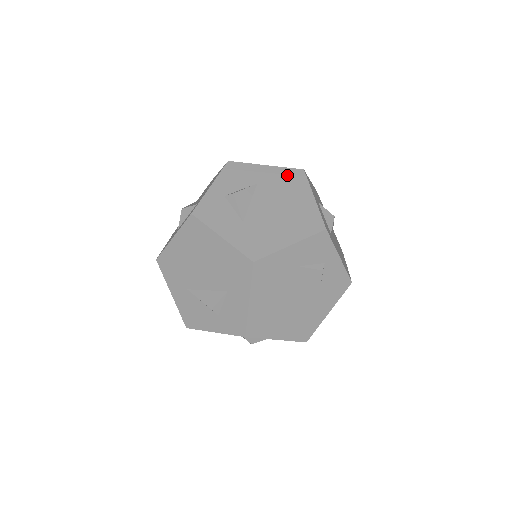
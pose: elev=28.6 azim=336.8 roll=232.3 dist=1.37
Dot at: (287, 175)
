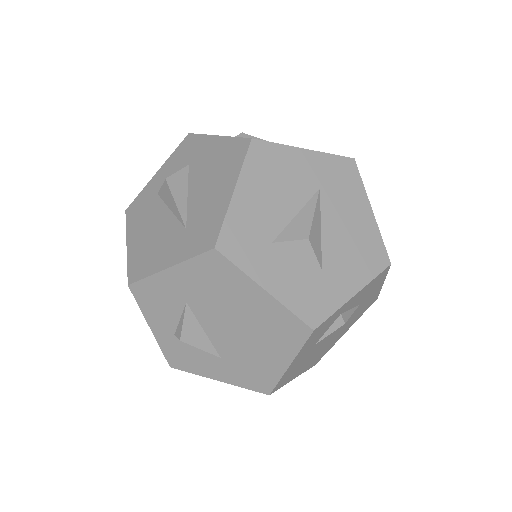
Dot at: (204, 271)
